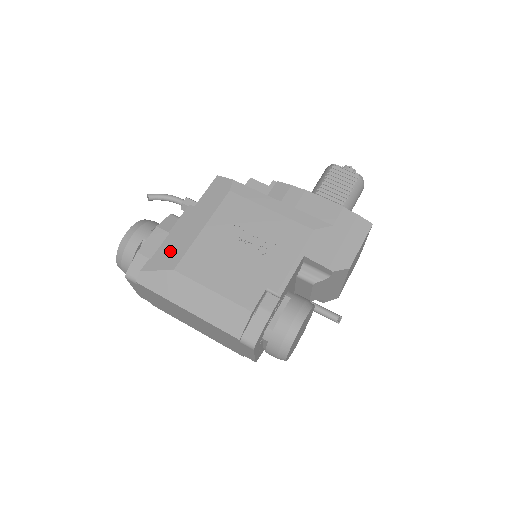
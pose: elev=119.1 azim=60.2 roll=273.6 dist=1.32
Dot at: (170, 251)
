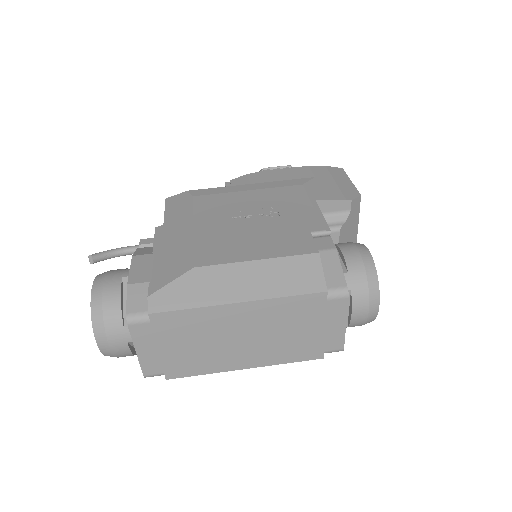
Dot at: (171, 261)
